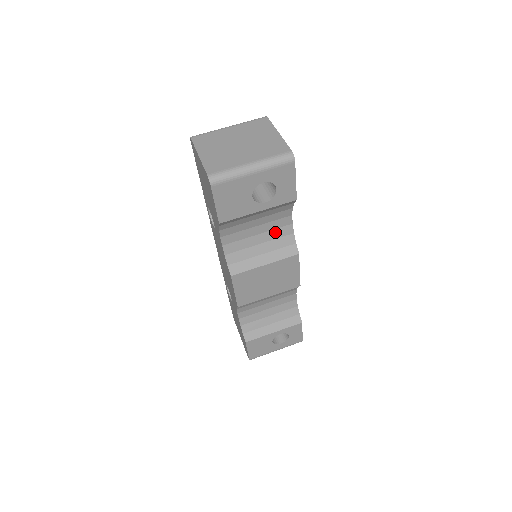
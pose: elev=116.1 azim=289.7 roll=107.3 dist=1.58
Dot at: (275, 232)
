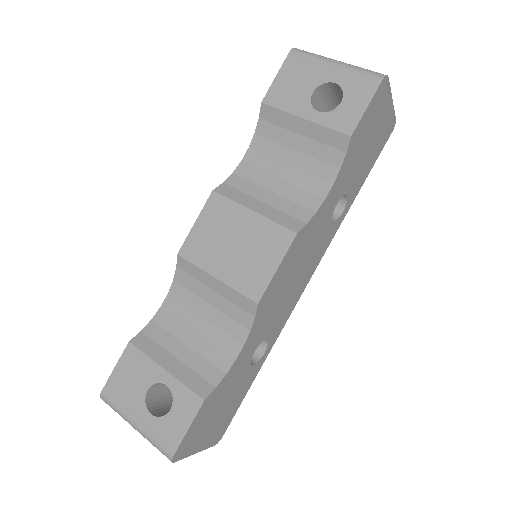
Dot at: (299, 193)
